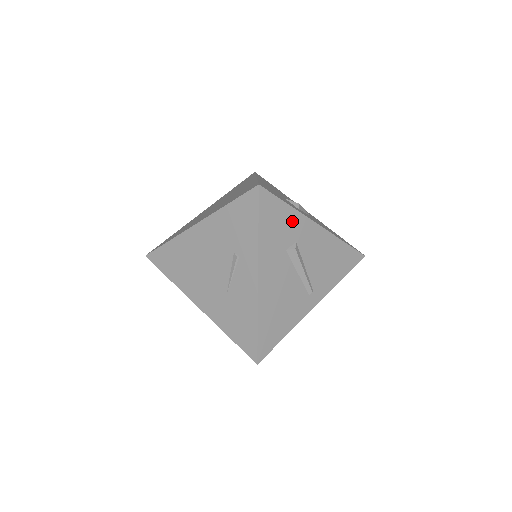
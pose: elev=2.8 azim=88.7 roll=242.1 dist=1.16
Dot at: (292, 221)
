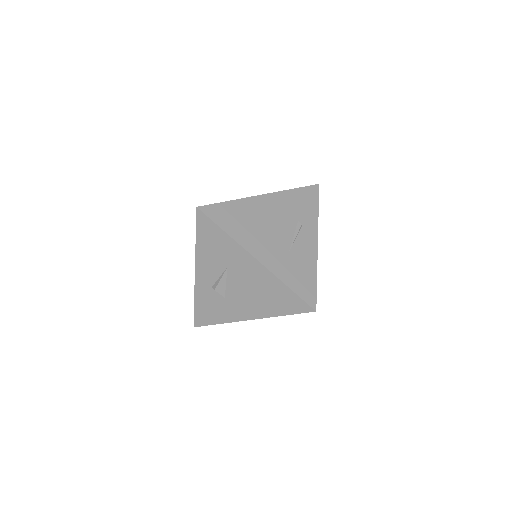
Dot at: occluded
